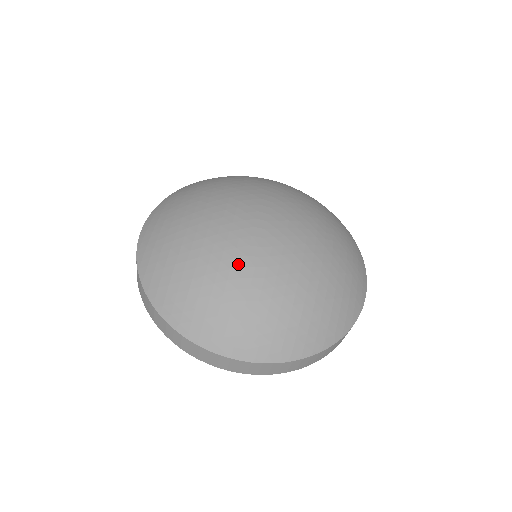
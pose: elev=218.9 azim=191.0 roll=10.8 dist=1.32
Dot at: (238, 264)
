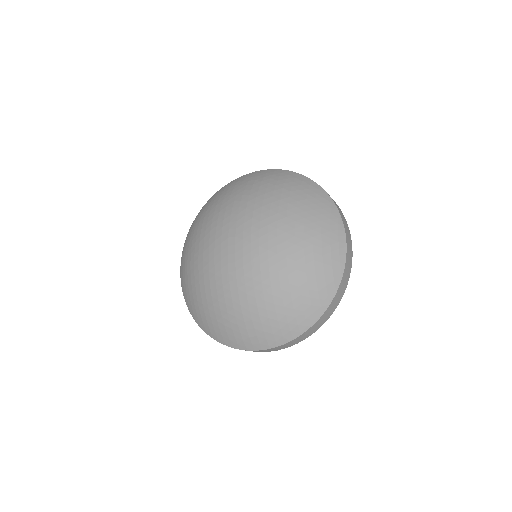
Dot at: (227, 290)
